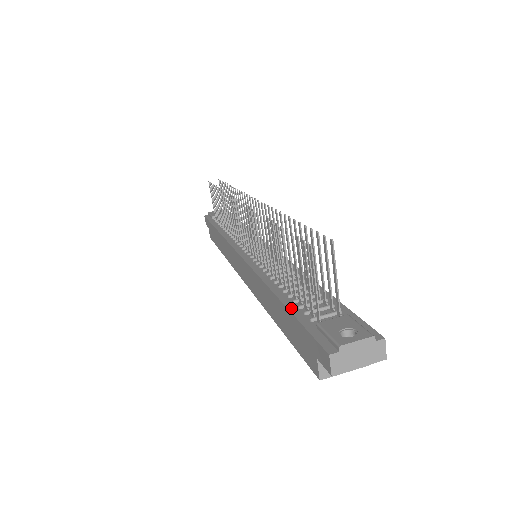
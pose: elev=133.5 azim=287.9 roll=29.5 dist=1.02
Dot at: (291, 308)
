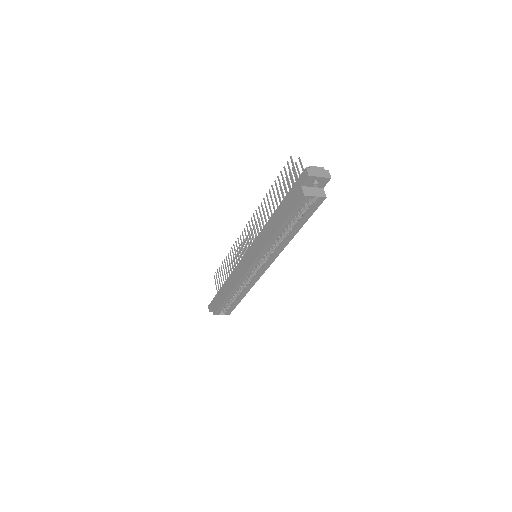
Dot at: (285, 199)
